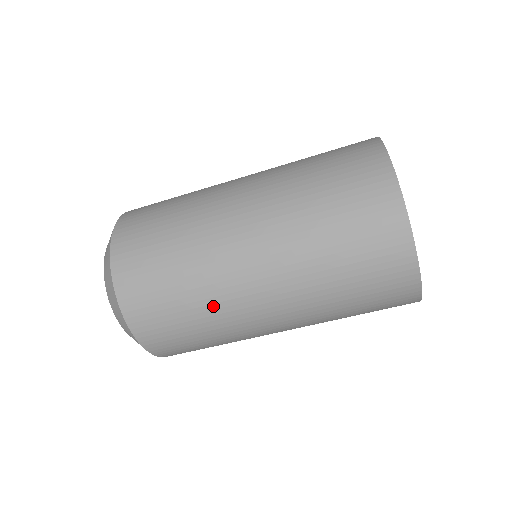
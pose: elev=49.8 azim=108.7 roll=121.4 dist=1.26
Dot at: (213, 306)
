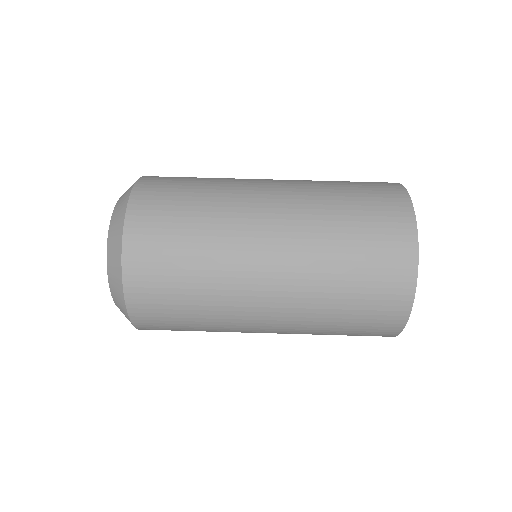
Dot at: (222, 188)
